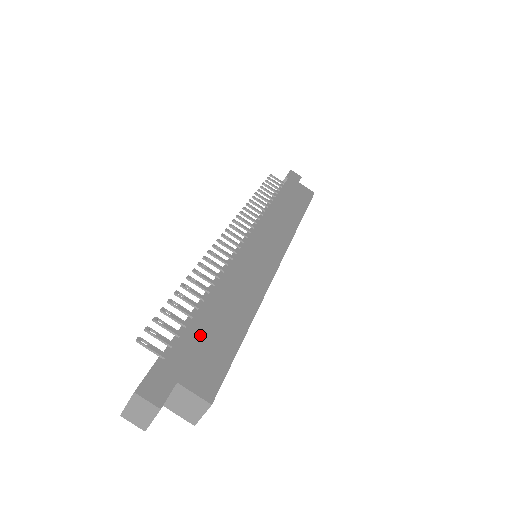
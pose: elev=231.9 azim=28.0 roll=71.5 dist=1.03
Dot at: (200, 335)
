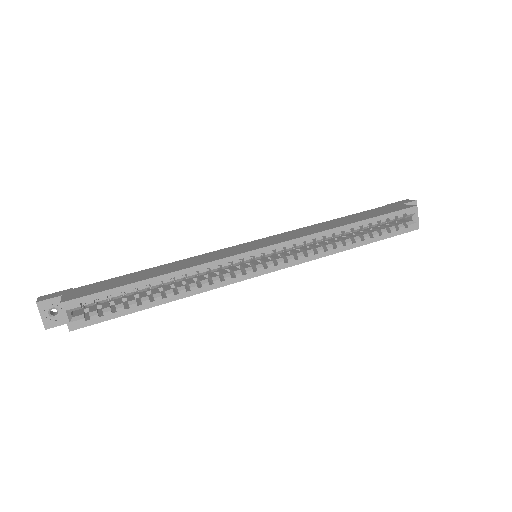
Dot at: (111, 281)
